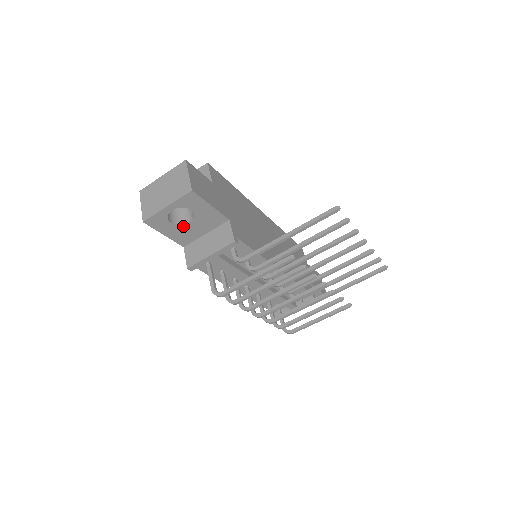
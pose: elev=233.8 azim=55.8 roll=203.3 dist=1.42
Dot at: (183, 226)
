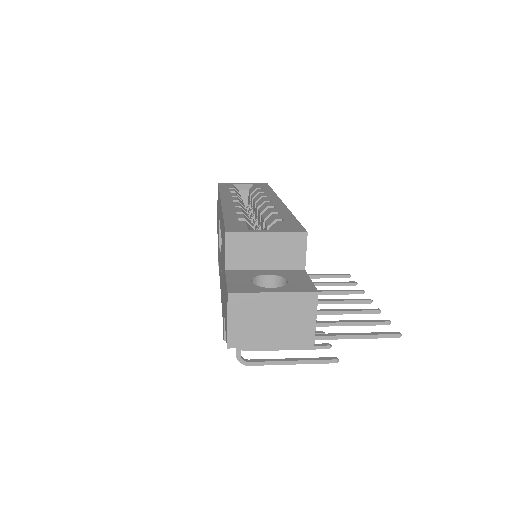
Dot at: occluded
